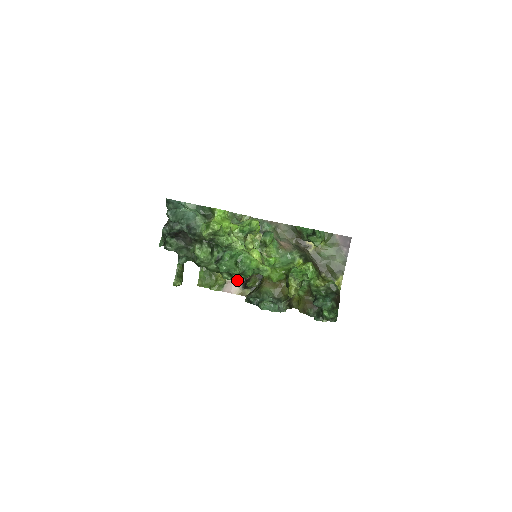
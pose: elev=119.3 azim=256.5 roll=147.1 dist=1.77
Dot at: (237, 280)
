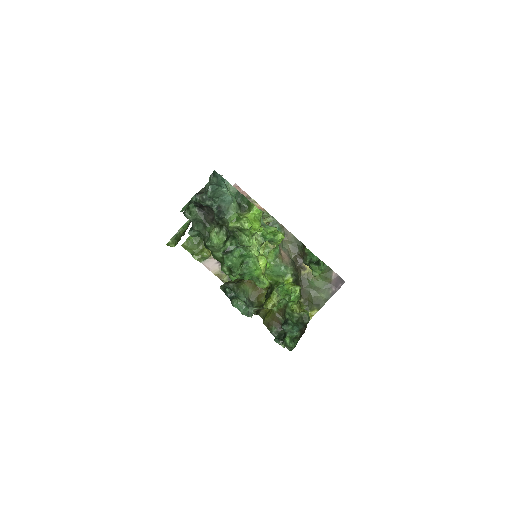
Dot at: (232, 277)
